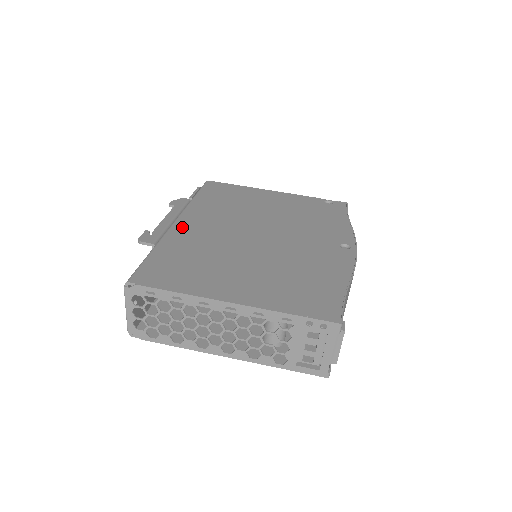
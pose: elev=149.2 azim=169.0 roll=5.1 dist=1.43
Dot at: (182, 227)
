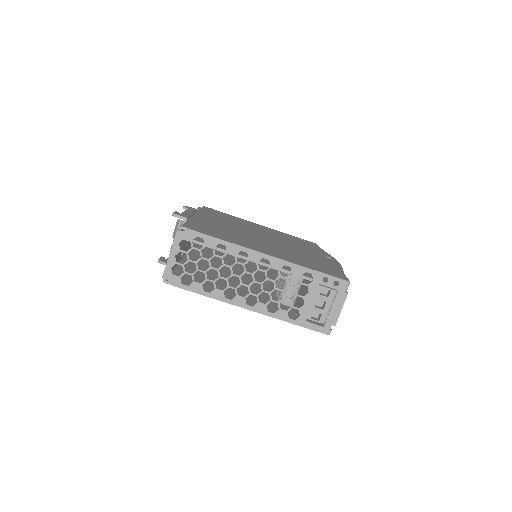
Dot at: (203, 218)
